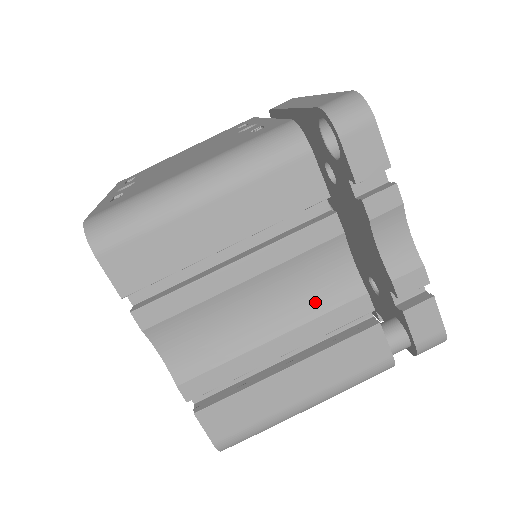
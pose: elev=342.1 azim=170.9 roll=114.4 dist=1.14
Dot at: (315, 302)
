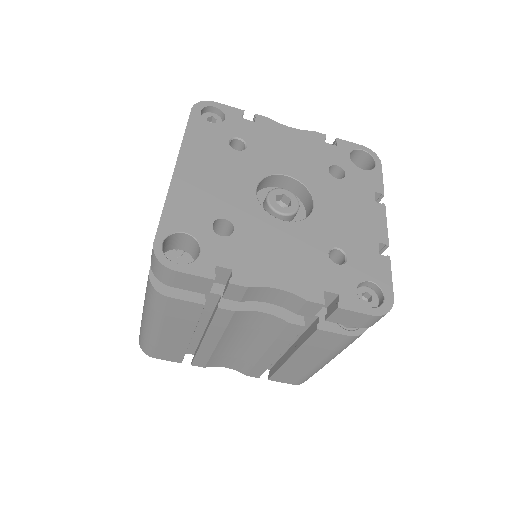
Dot at: (266, 334)
